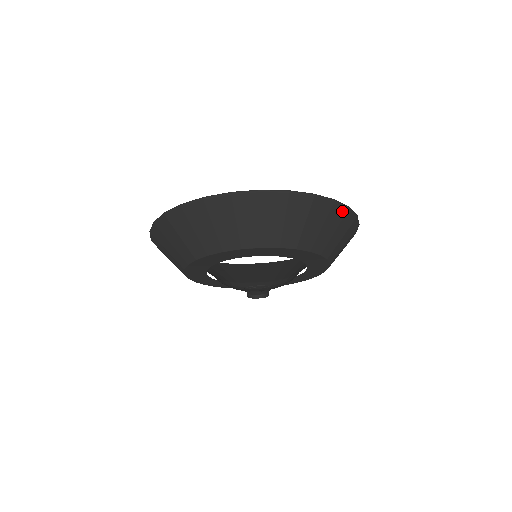
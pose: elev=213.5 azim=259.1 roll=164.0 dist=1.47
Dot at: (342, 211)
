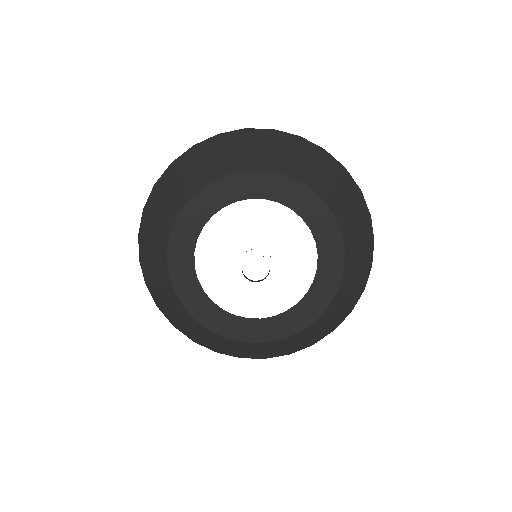
Dot at: (363, 284)
